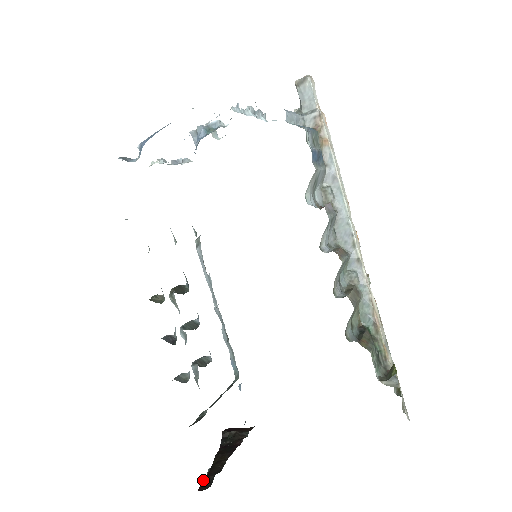
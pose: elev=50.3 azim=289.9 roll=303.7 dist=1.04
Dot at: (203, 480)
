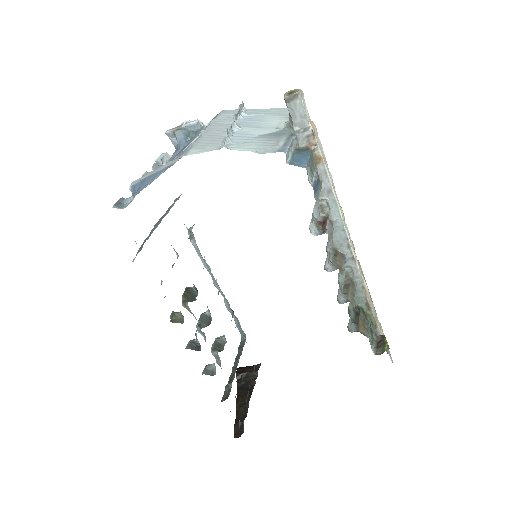
Dot at: (235, 427)
